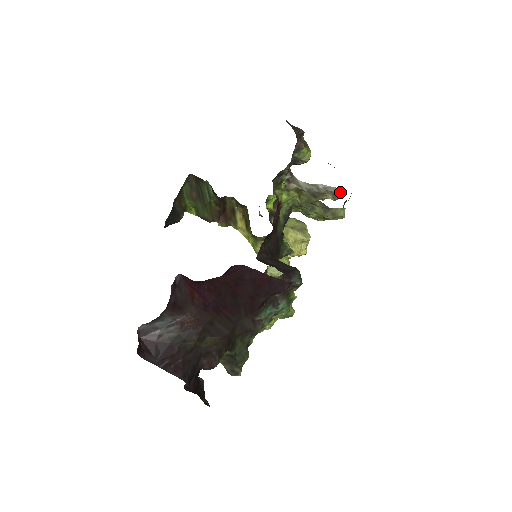
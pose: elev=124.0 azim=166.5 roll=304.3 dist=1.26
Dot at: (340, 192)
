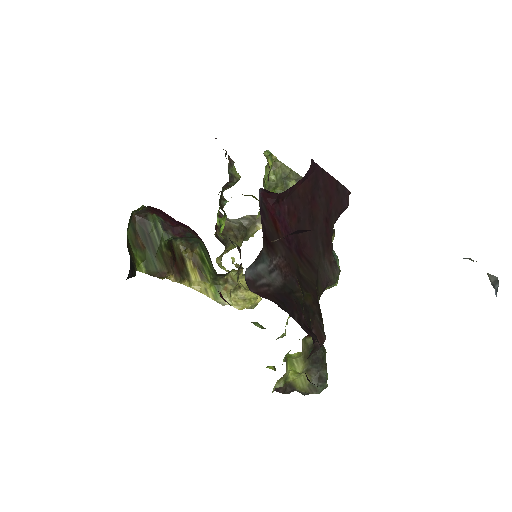
Dot at: occluded
